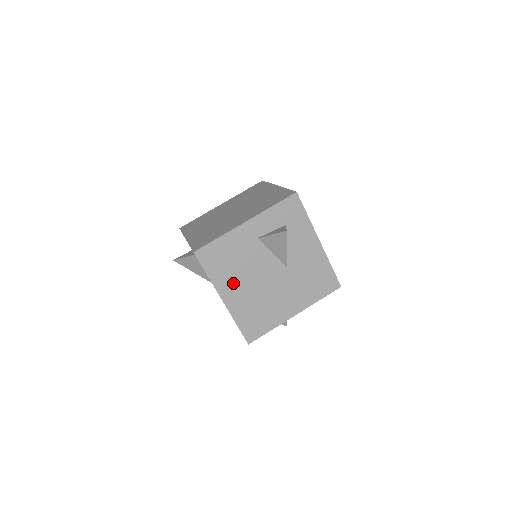
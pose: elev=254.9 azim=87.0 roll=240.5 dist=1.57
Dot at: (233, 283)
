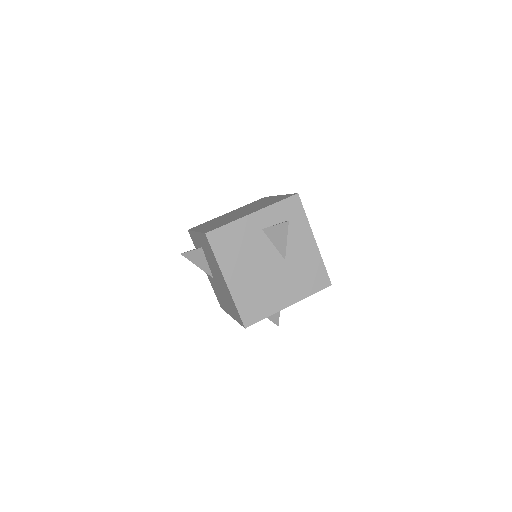
Dot at: (237, 267)
